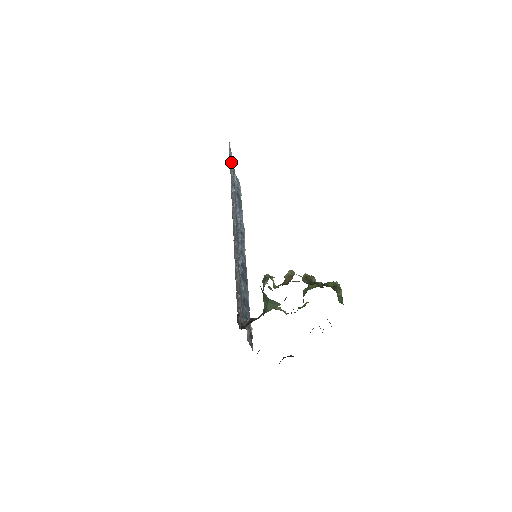
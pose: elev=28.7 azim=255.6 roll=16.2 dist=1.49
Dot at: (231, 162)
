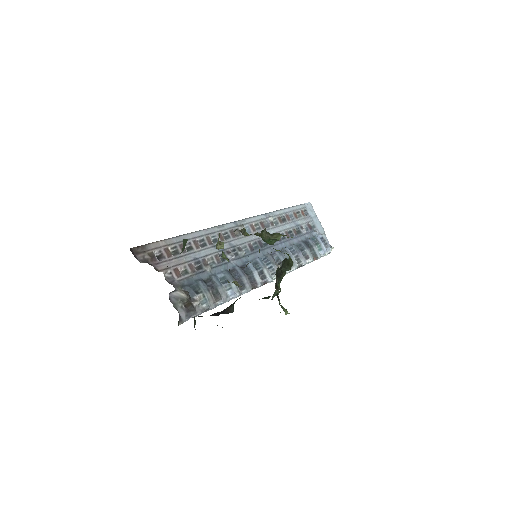
Dot at: (305, 216)
